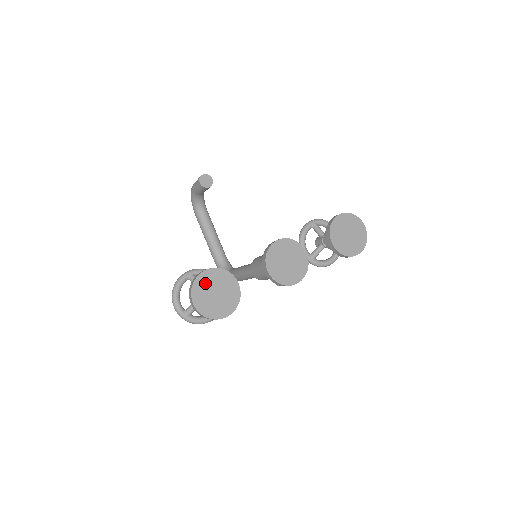
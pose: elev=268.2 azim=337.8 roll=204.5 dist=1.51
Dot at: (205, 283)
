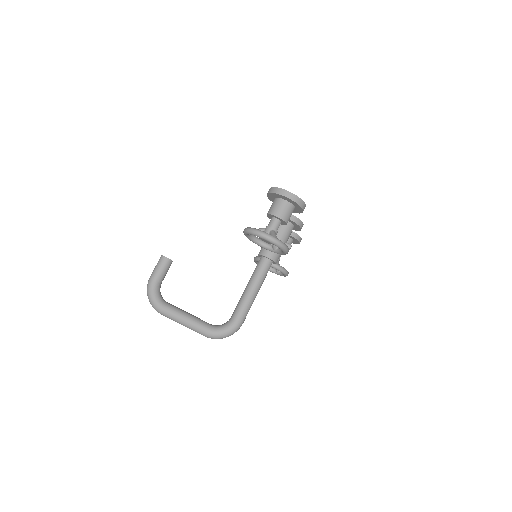
Dot at: occluded
